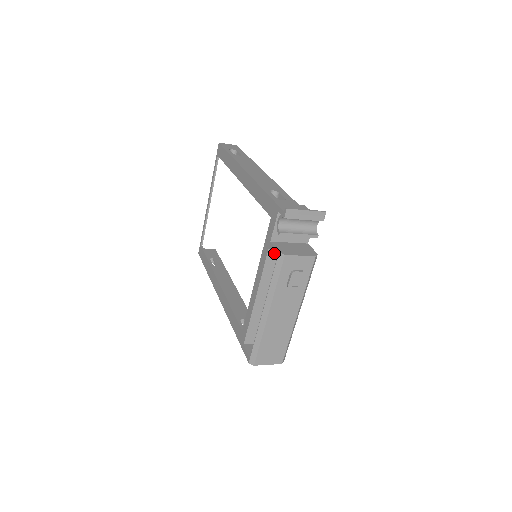
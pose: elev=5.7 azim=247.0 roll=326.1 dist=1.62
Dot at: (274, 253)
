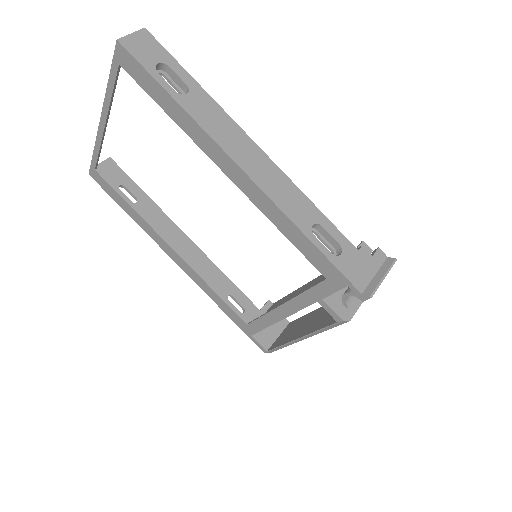
Dot at: (331, 315)
